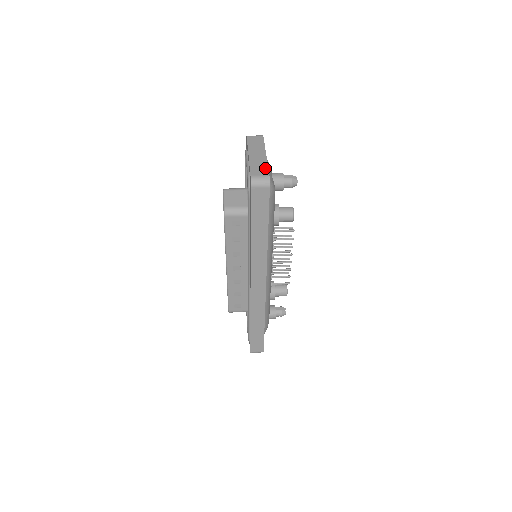
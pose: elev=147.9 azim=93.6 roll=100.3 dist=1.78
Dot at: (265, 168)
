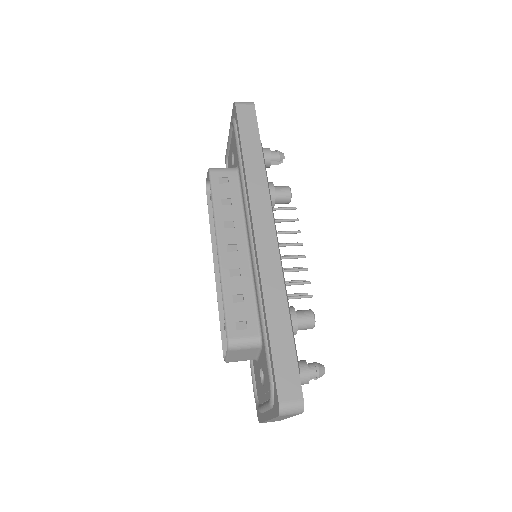
Dot at: occluded
